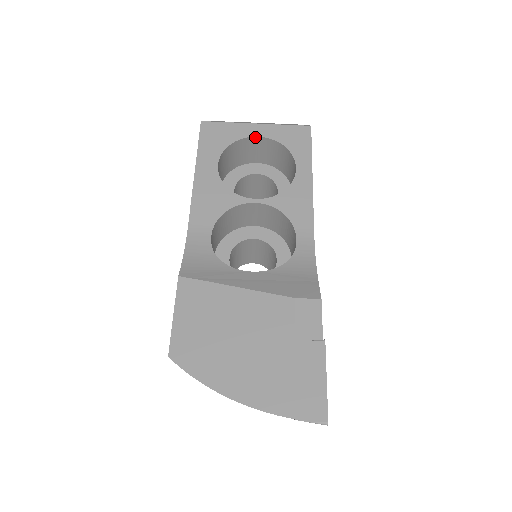
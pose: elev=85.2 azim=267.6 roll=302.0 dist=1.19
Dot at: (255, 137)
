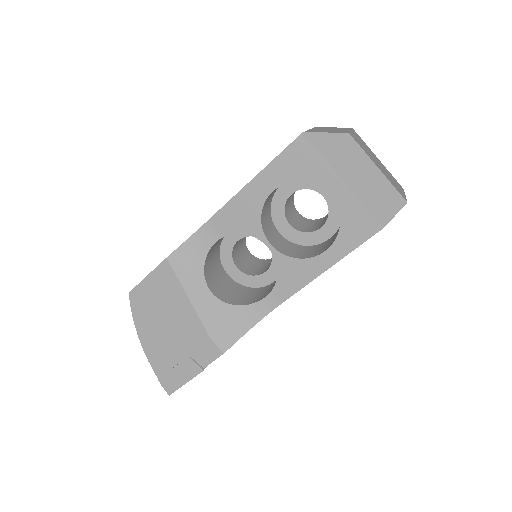
Dot at: (328, 193)
